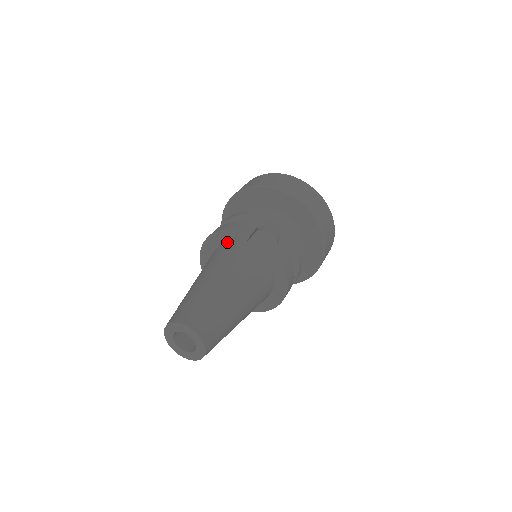
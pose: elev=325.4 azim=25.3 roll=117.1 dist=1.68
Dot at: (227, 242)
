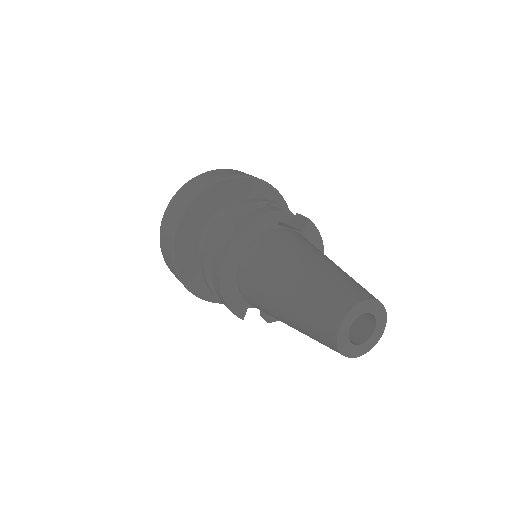
Dot at: (255, 237)
